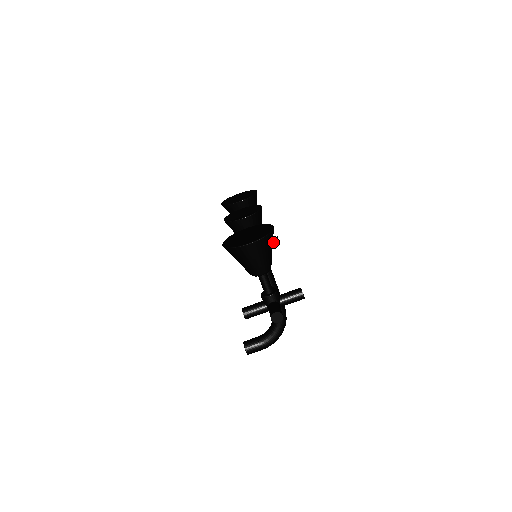
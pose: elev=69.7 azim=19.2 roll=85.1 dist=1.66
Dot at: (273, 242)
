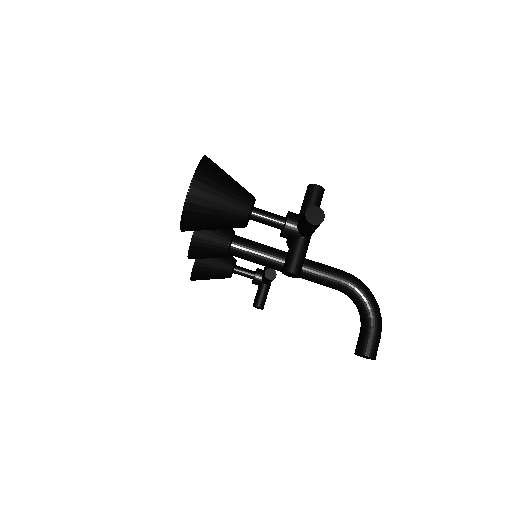
Dot at: occluded
